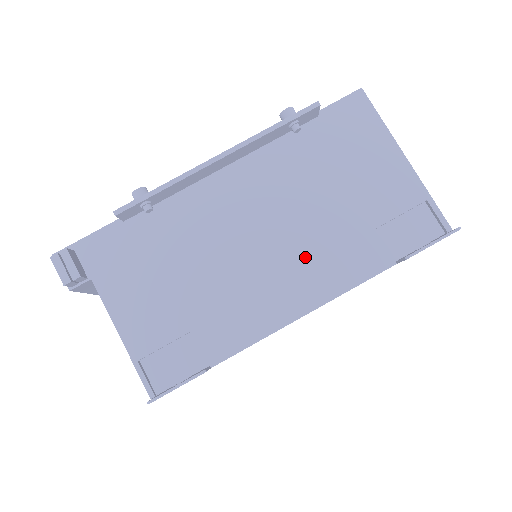
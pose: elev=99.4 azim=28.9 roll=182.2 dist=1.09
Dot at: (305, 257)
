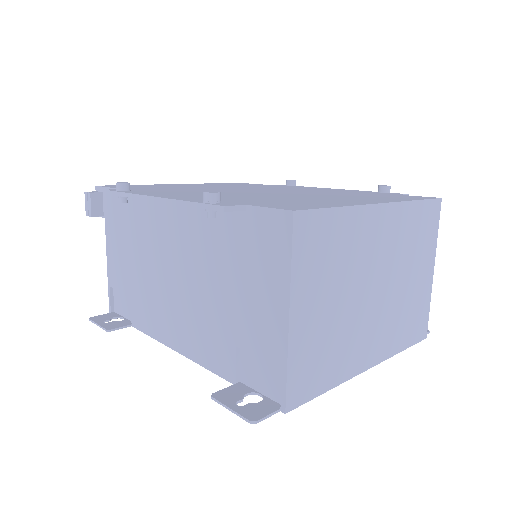
Dot at: (190, 317)
